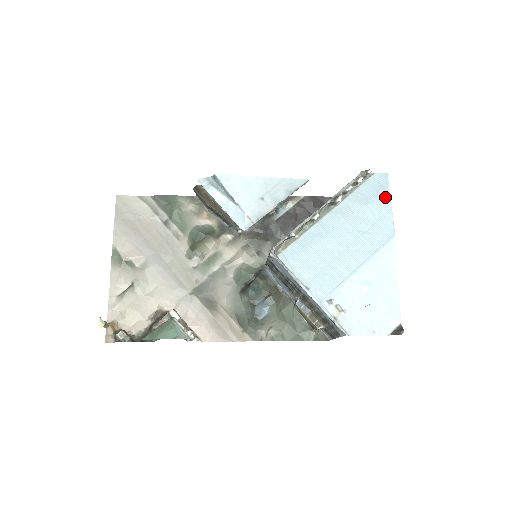
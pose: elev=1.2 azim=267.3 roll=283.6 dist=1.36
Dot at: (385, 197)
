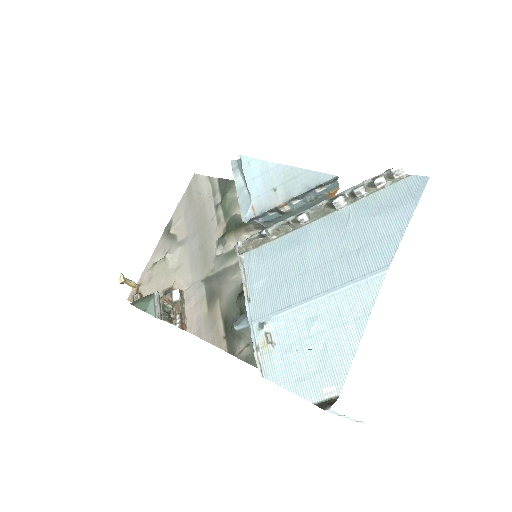
Dot at: (406, 210)
